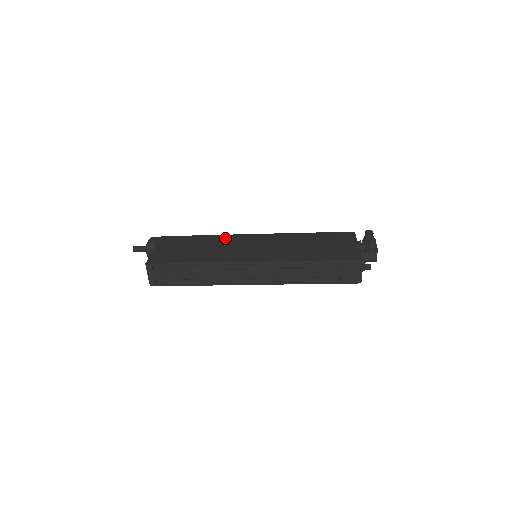
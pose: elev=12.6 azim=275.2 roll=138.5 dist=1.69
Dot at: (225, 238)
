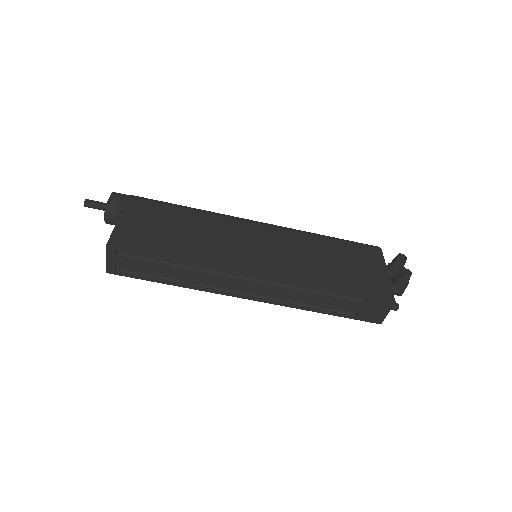
Dot at: (219, 221)
